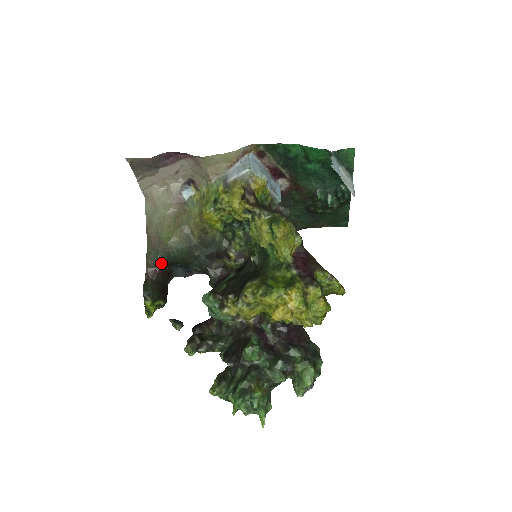
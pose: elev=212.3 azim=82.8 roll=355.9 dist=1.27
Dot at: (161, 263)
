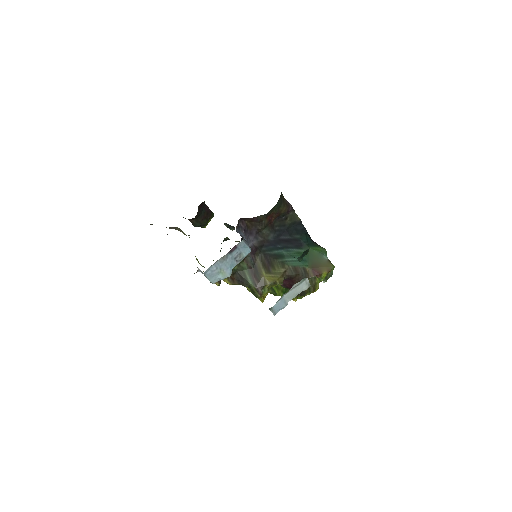
Dot at: occluded
